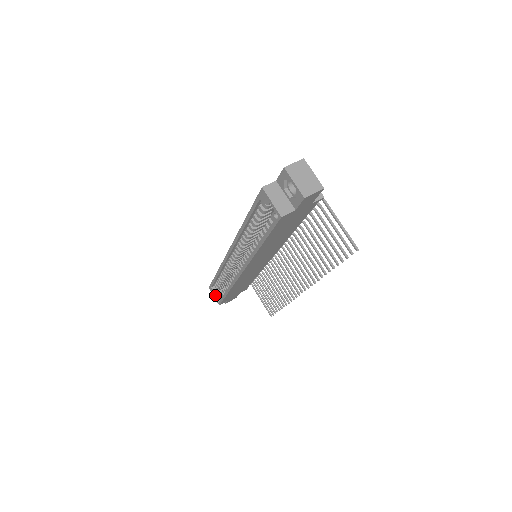
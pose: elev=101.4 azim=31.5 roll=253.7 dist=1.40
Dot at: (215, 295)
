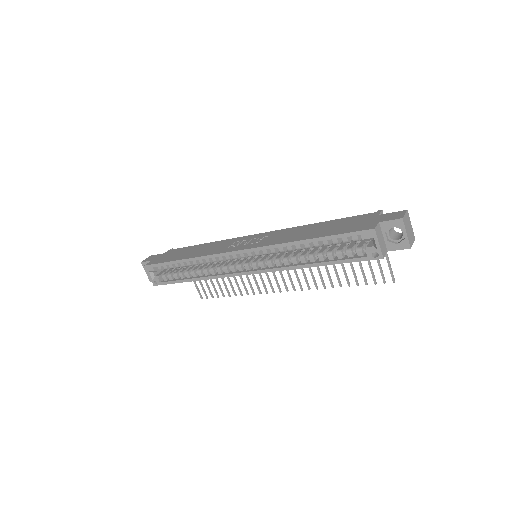
Dot at: (152, 275)
